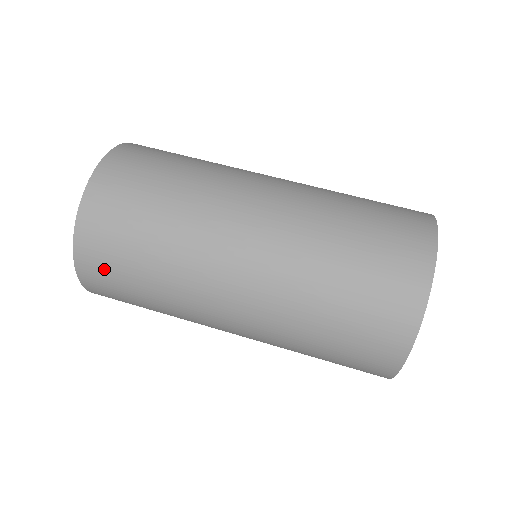
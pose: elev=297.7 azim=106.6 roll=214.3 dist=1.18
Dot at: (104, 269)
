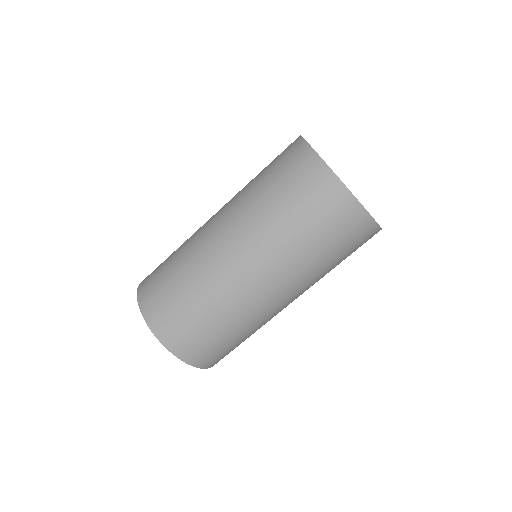
Dot at: occluded
